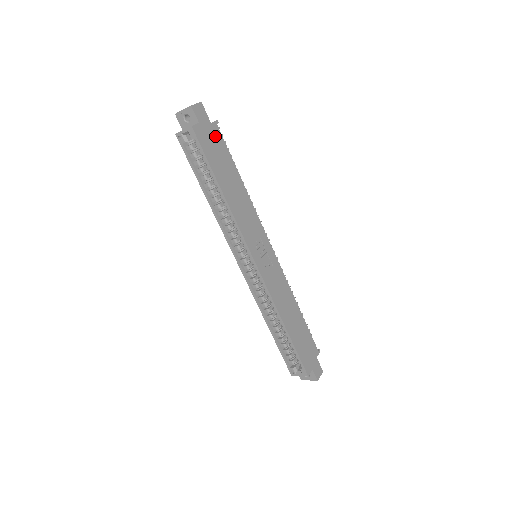
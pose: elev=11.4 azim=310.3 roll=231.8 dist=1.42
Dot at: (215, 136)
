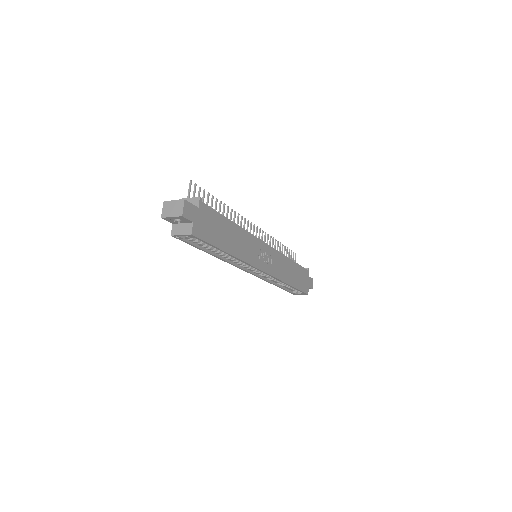
Dot at: (205, 215)
